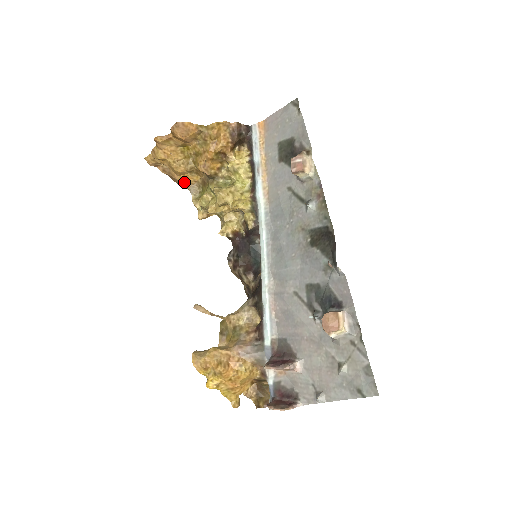
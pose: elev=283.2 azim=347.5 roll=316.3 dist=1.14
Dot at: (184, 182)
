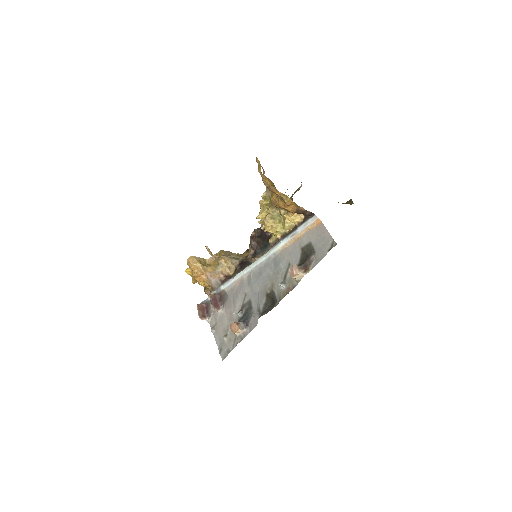
Dot at: occluded
